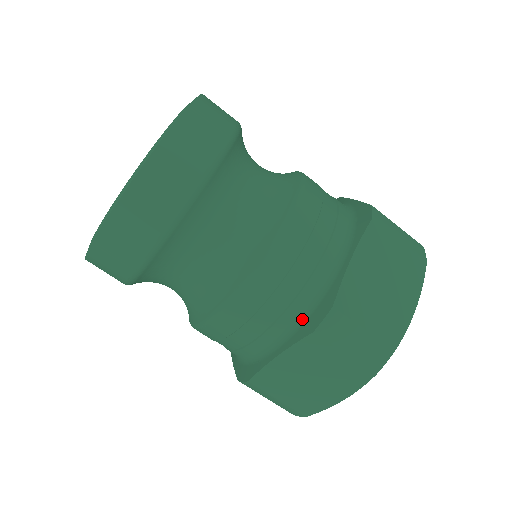
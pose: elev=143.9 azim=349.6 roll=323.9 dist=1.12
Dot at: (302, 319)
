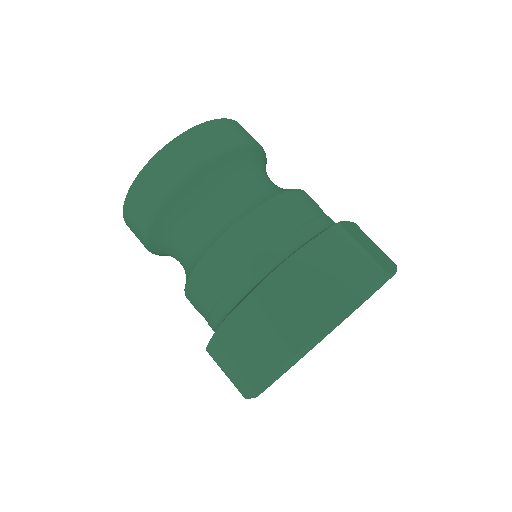
Dot at: (238, 301)
